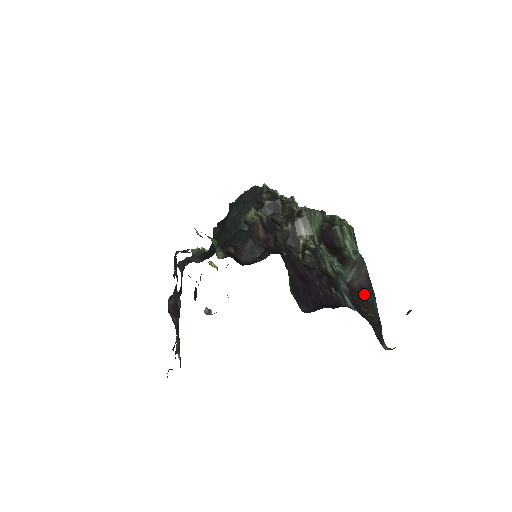
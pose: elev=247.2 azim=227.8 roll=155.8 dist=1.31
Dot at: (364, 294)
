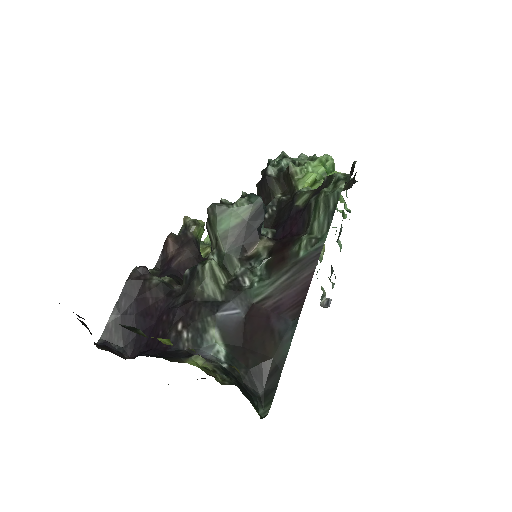
Dot at: (274, 319)
